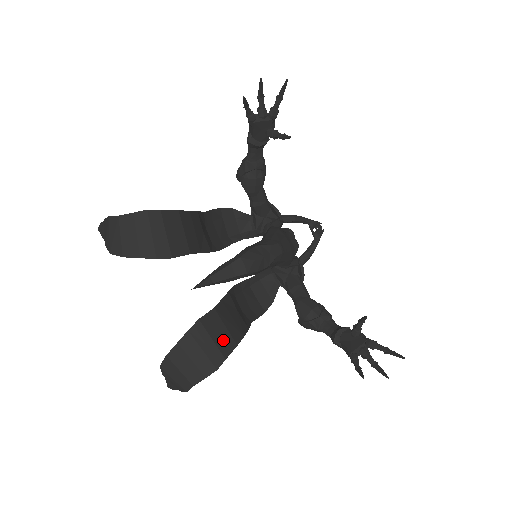
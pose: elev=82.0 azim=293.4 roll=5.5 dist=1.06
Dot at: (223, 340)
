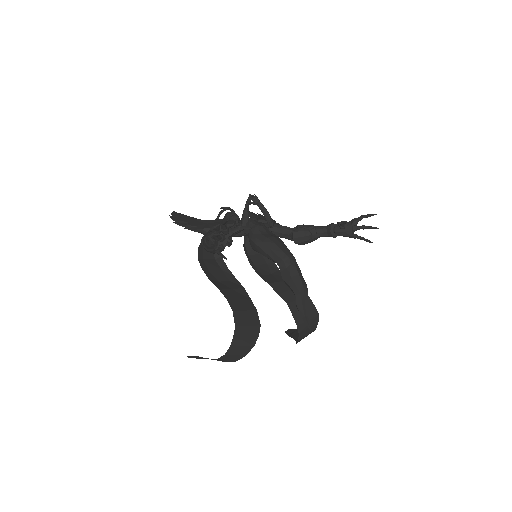
Dot at: occluded
